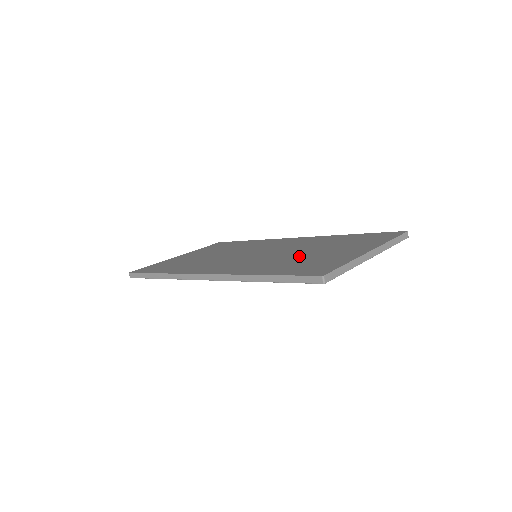
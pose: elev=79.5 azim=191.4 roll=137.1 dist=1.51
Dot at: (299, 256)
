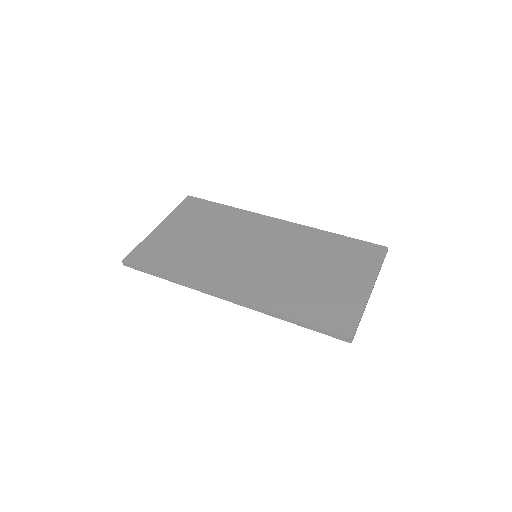
Dot at: (308, 280)
